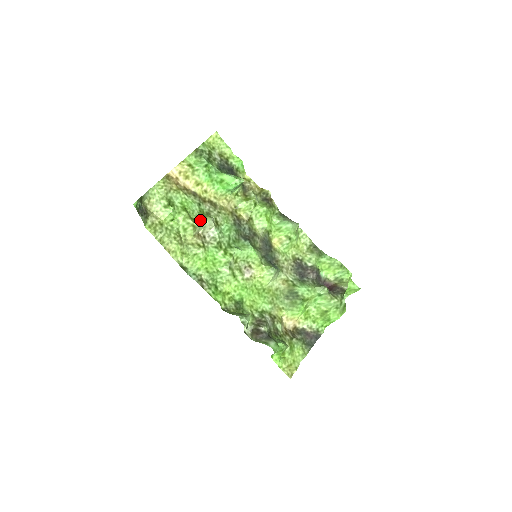
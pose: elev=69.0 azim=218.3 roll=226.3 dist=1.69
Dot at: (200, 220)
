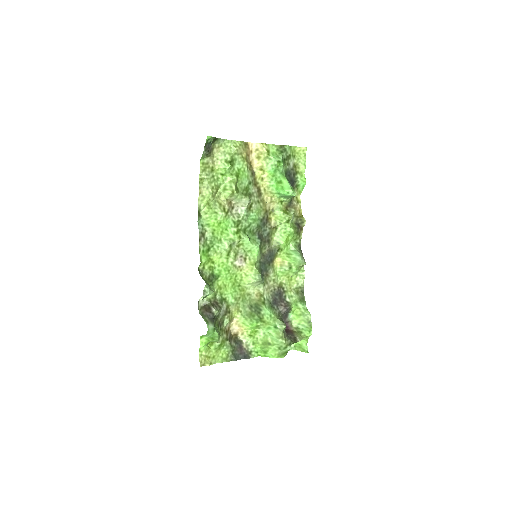
Dot at: (241, 193)
